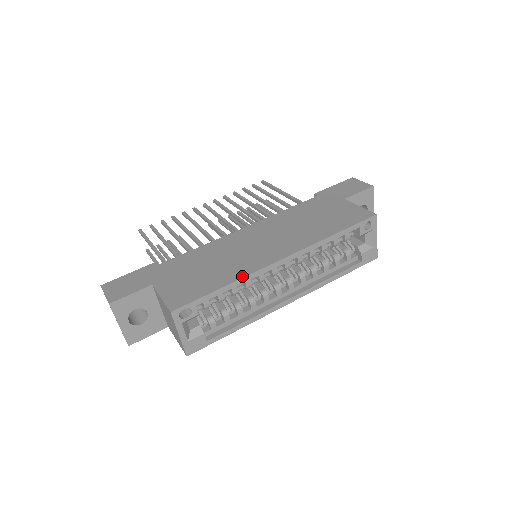
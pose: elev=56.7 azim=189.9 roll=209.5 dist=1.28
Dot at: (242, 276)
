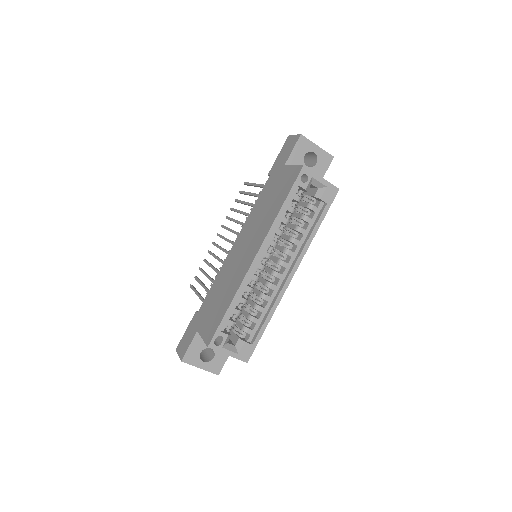
Dot at: (236, 290)
